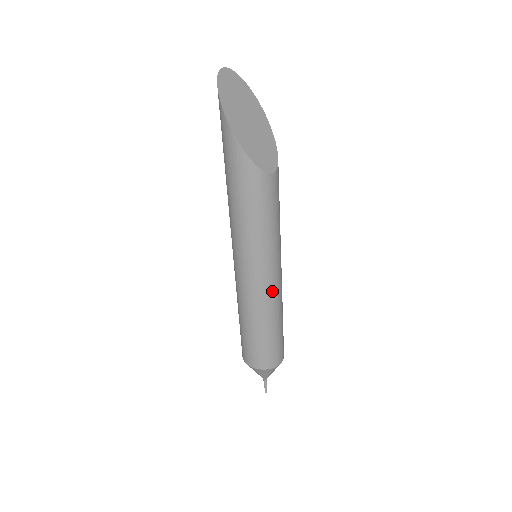
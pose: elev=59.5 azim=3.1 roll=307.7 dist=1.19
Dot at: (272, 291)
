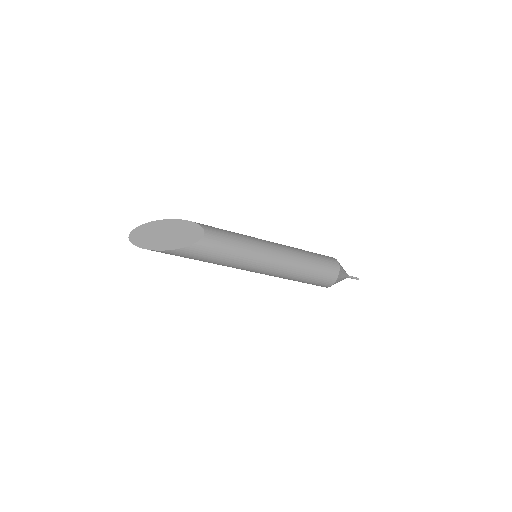
Dot at: (283, 256)
